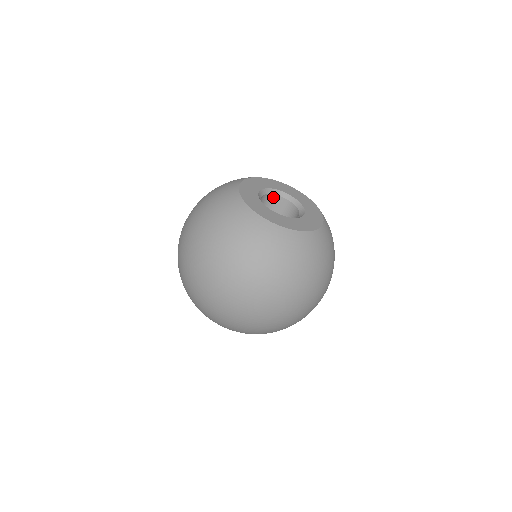
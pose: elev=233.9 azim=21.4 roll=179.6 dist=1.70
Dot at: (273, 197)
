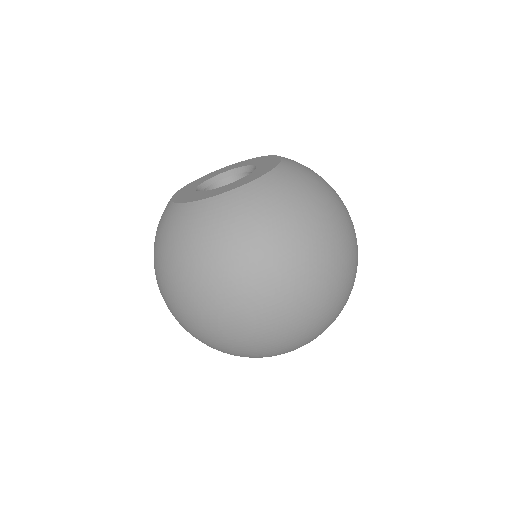
Dot at: (237, 178)
